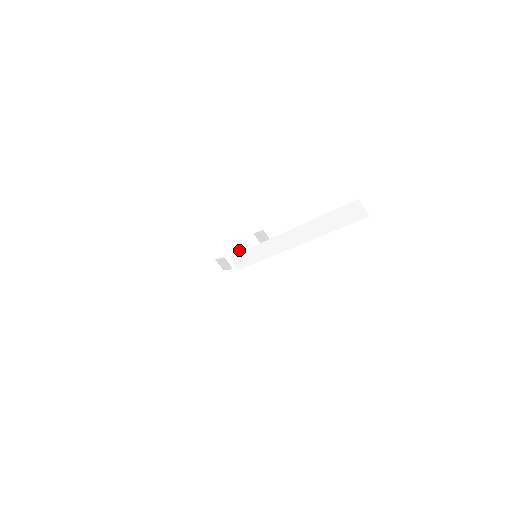
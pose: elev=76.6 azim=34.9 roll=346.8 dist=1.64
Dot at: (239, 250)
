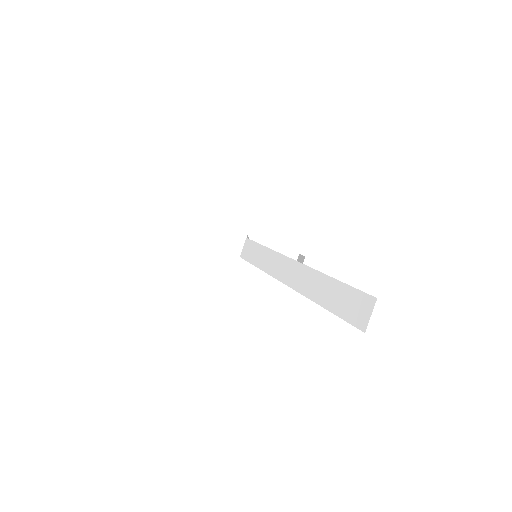
Dot at: occluded
